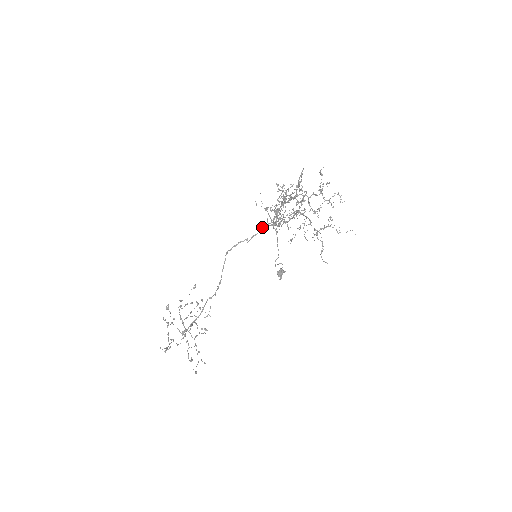
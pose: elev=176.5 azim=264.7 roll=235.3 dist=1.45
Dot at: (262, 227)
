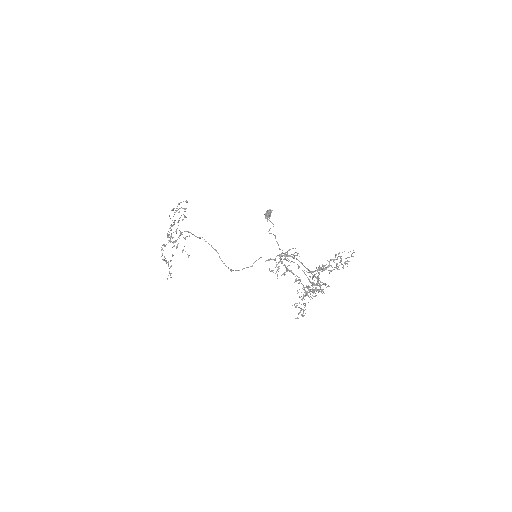
Dot at: (271, 271)
